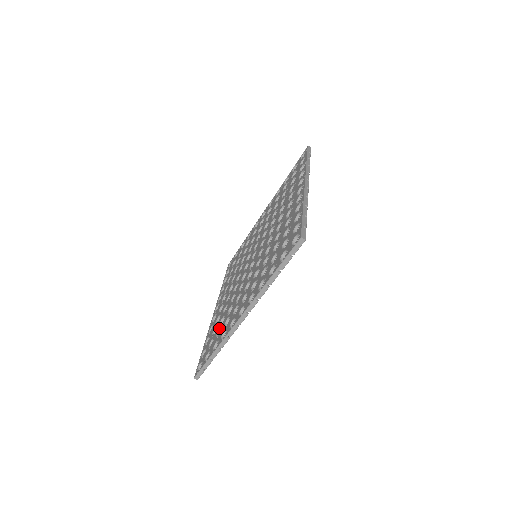
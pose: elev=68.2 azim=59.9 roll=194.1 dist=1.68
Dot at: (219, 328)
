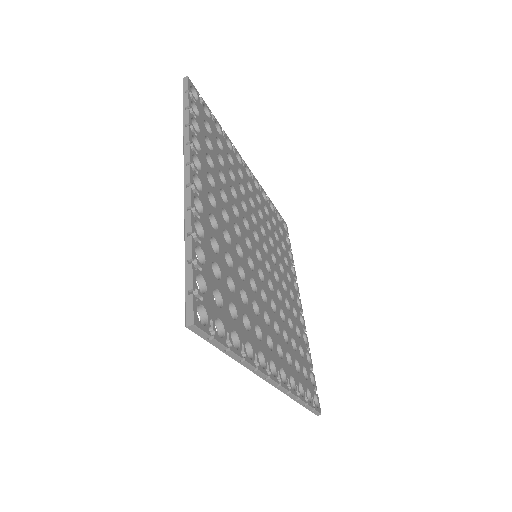
Dot at: occluded
